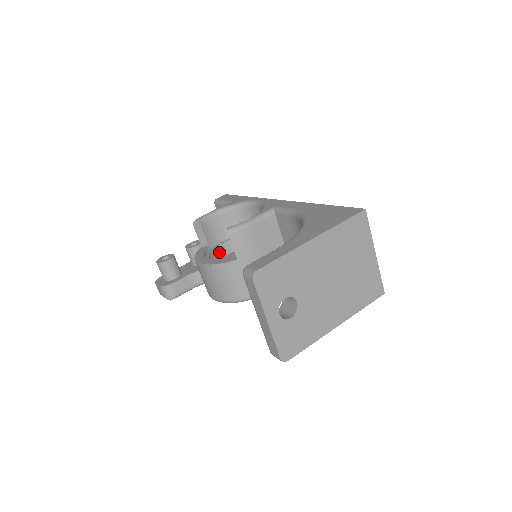
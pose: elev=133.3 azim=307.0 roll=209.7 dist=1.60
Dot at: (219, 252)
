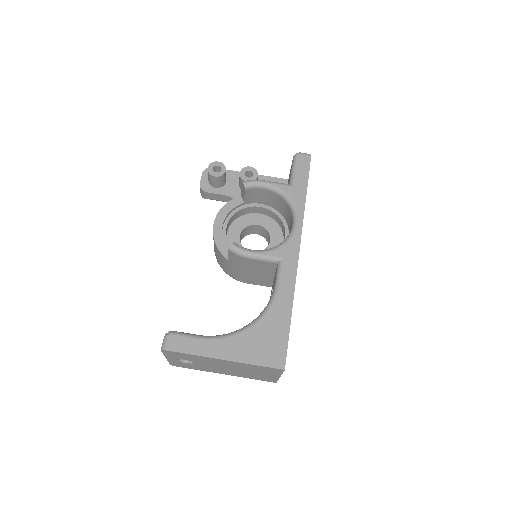
Dot at: (251, 209)
